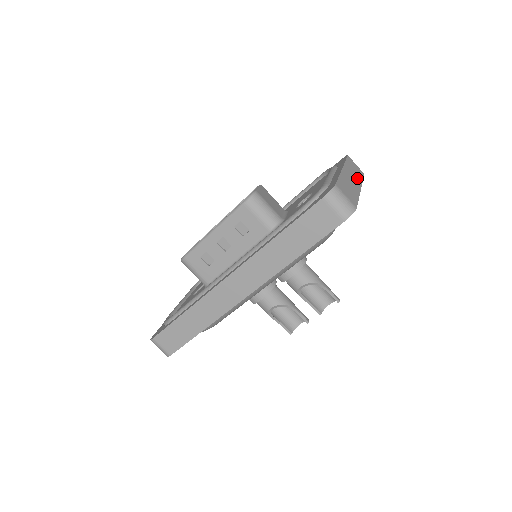
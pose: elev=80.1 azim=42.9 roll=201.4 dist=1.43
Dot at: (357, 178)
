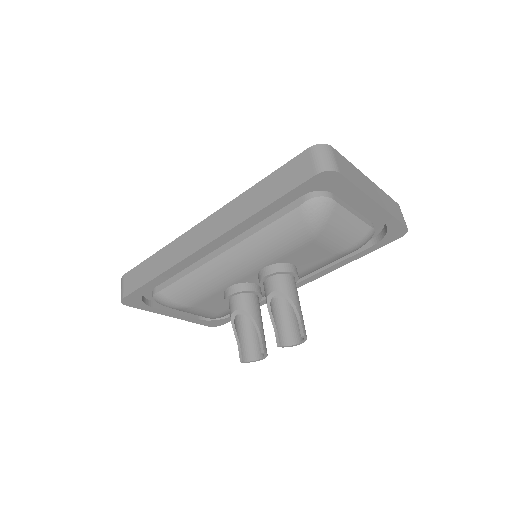
Dot at: (385, 204)
